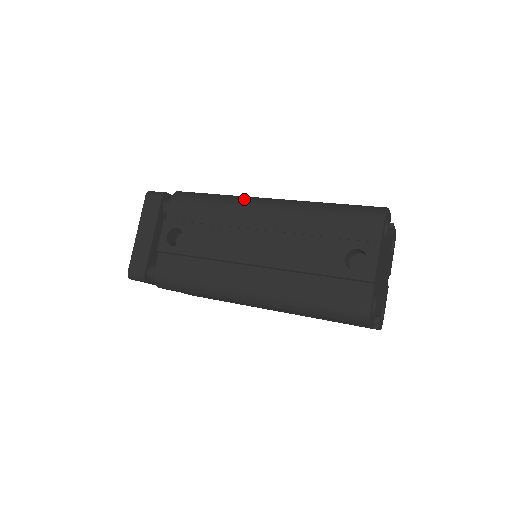
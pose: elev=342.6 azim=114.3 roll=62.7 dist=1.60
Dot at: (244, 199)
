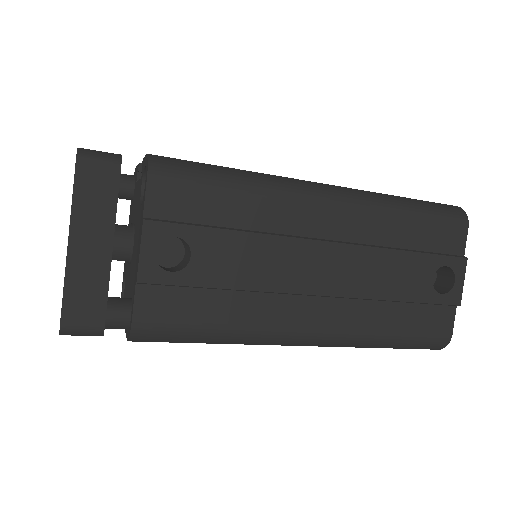
Dot at: (290, 185)
